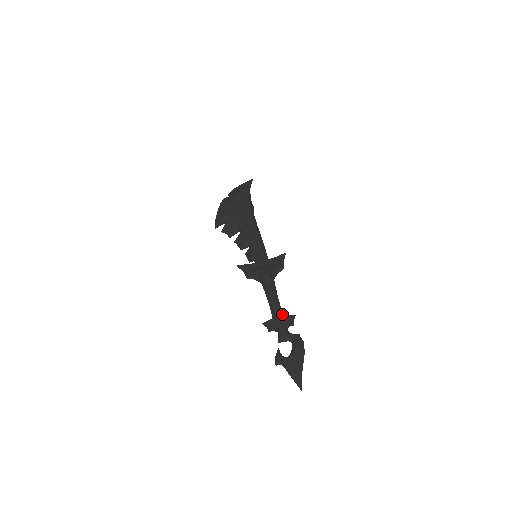
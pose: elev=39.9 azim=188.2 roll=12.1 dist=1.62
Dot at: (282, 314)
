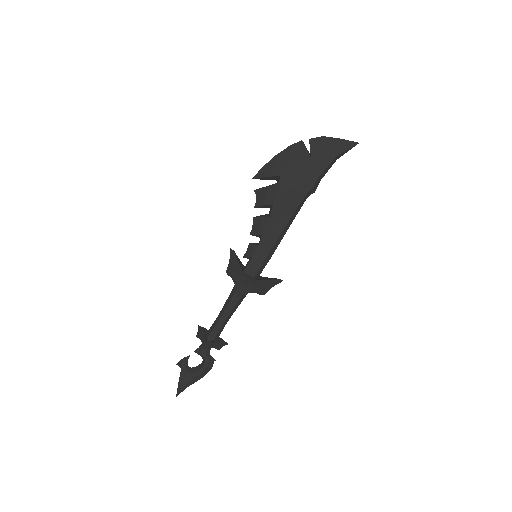
Dot at: (219, 335)
